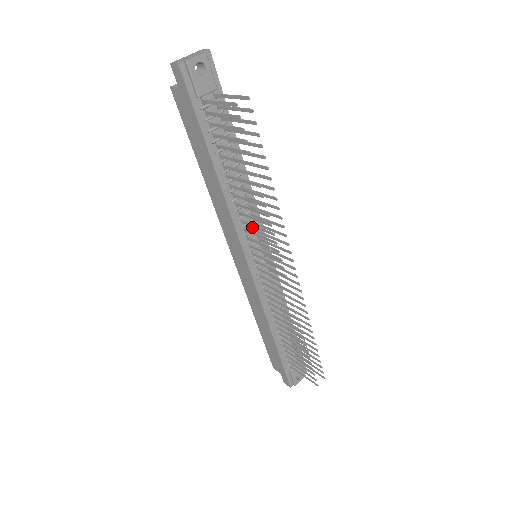
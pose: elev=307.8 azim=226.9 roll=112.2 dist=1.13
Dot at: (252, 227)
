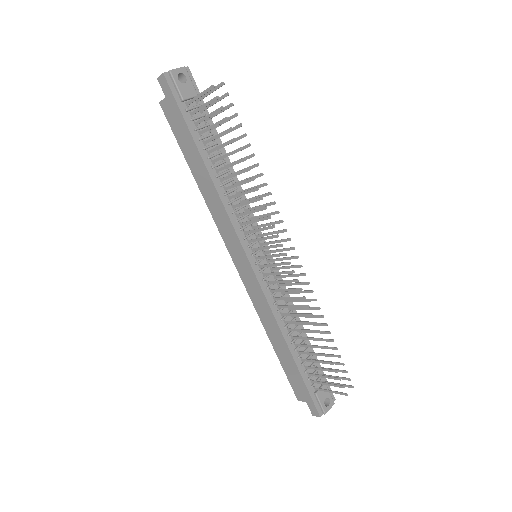
Dot at: occluded
